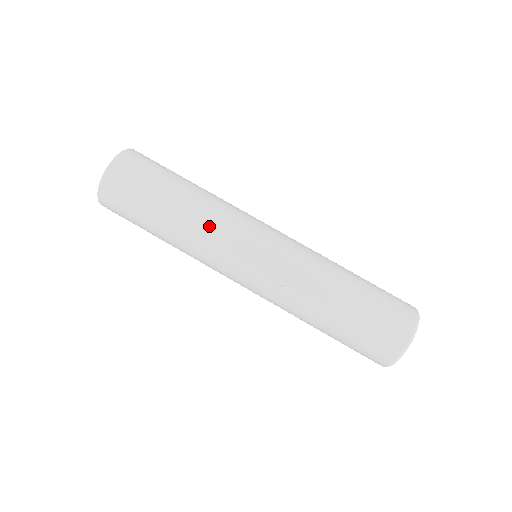
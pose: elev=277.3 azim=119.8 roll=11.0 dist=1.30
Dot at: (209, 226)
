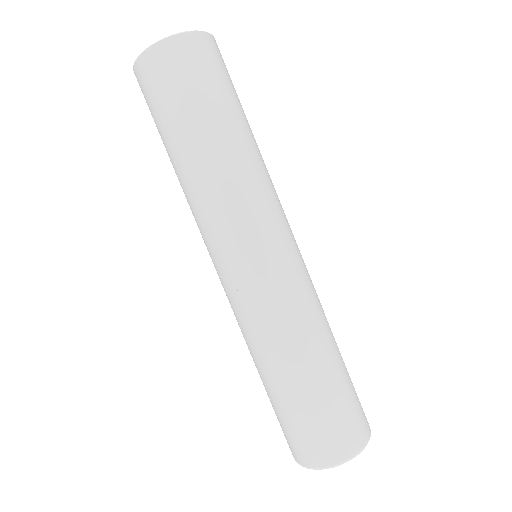
Dot at: (195, 209)
